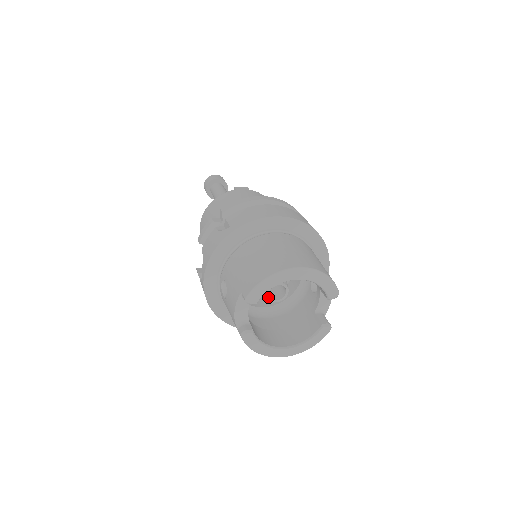
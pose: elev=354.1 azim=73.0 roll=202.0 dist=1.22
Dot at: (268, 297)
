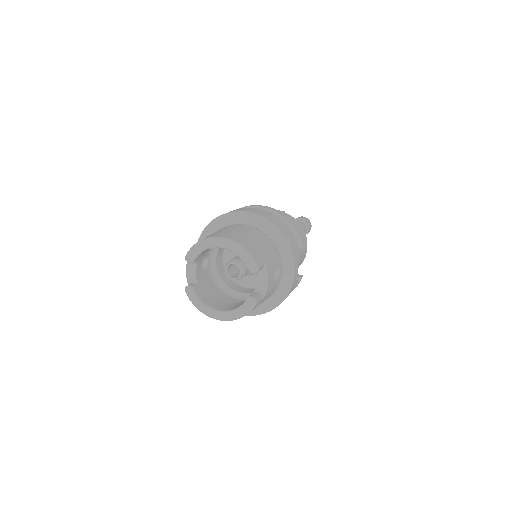
Dot at: (226, 273)
